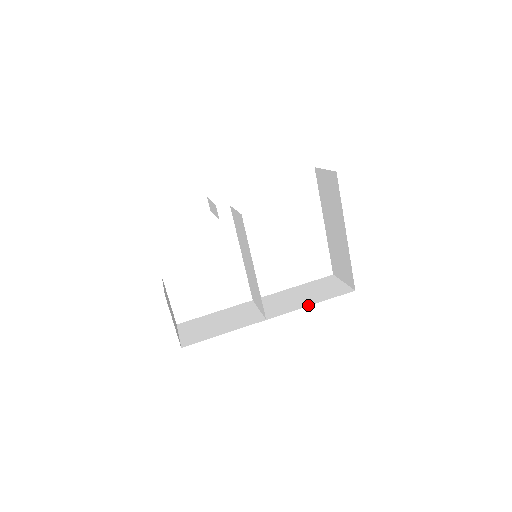
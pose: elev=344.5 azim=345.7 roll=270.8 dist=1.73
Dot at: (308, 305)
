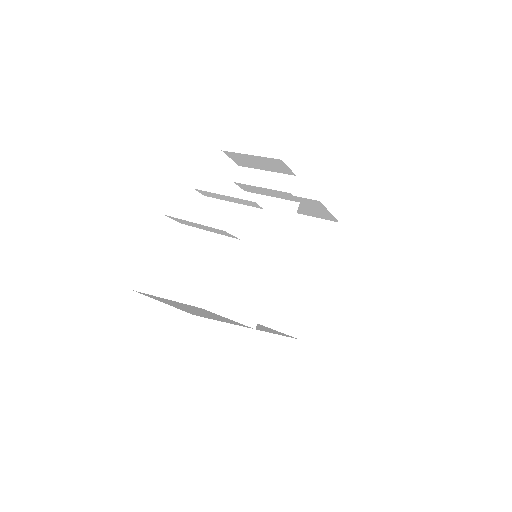
Dot at: occluded
